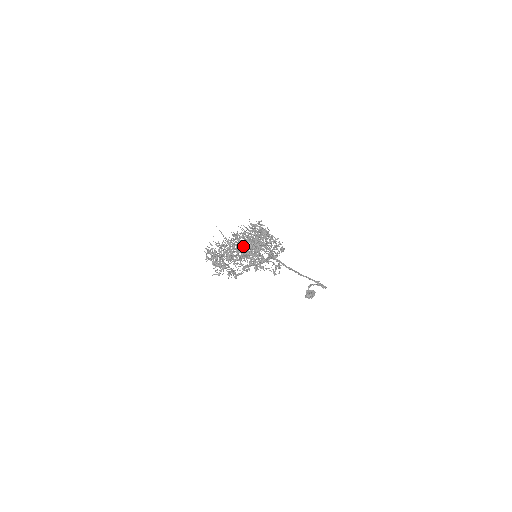
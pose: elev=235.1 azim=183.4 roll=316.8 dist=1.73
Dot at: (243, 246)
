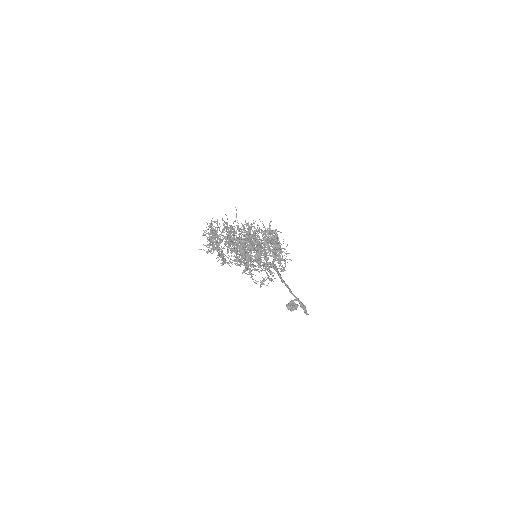
Dot at: occluded
